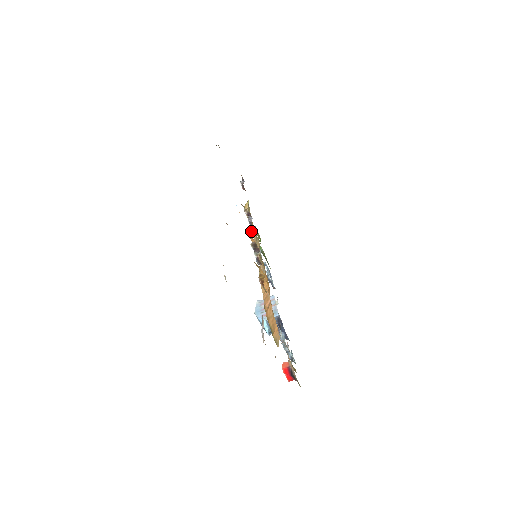
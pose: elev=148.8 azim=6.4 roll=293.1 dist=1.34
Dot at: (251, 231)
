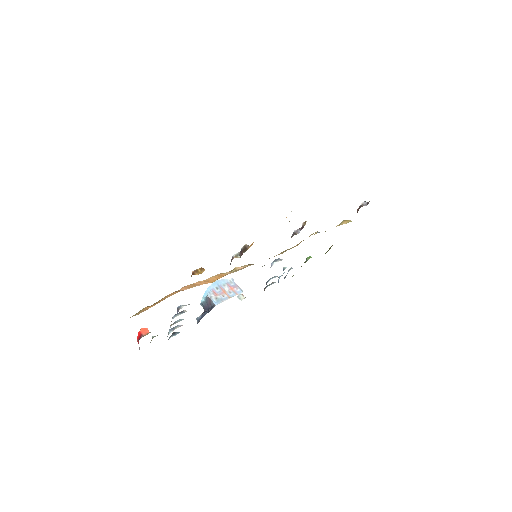
Dot at: occluded
